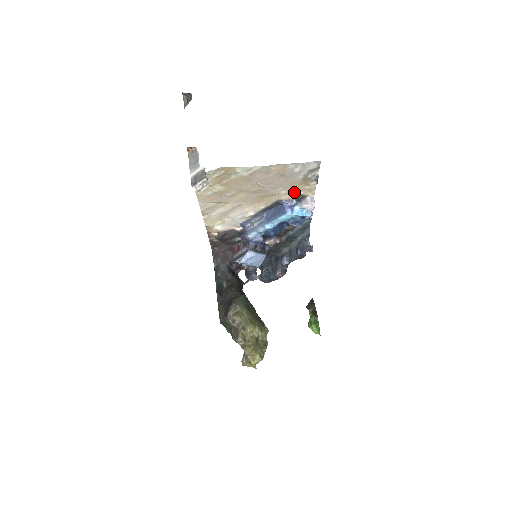
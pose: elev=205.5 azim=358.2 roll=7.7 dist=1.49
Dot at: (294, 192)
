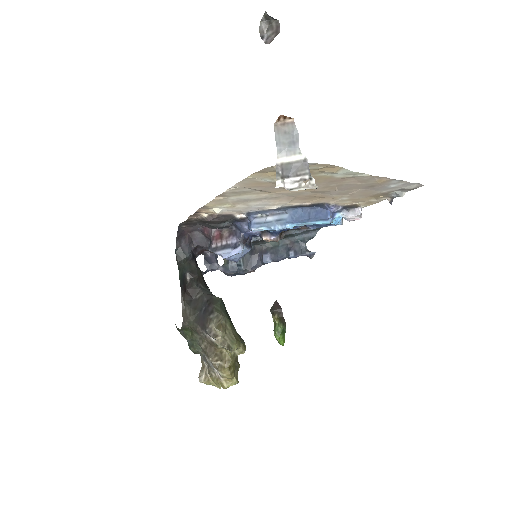
Dot at: (353, 201)
